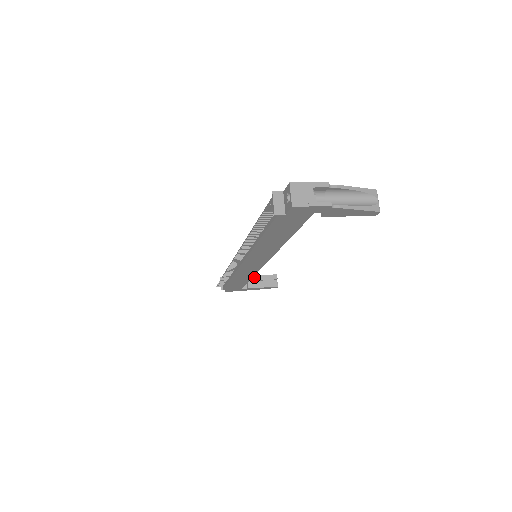
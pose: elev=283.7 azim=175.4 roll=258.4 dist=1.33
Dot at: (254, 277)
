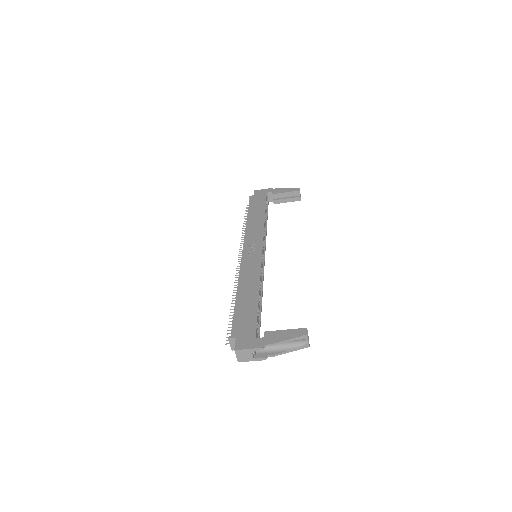
Dot at: (278, 195)
